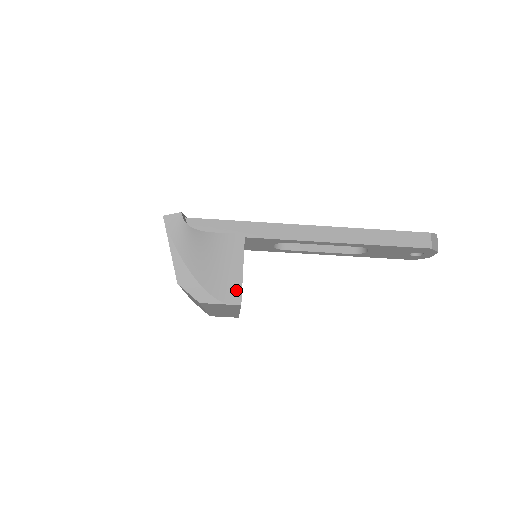
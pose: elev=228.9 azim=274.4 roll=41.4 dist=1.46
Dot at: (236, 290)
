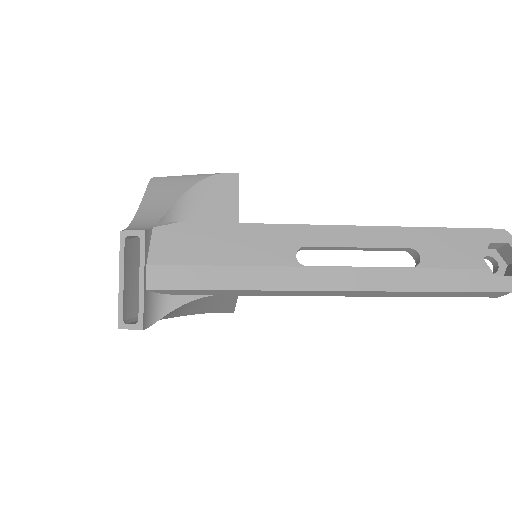
Dot at: (228, 310)
